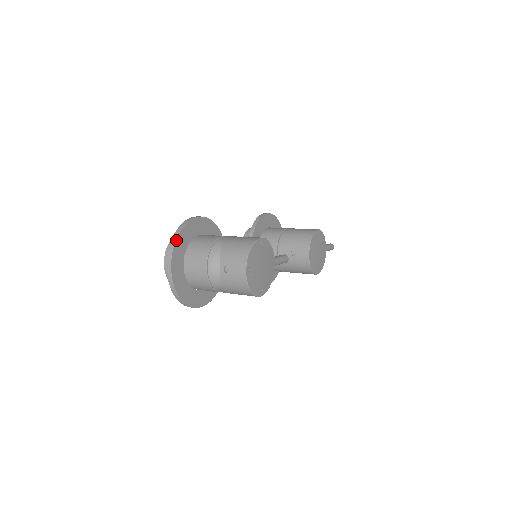
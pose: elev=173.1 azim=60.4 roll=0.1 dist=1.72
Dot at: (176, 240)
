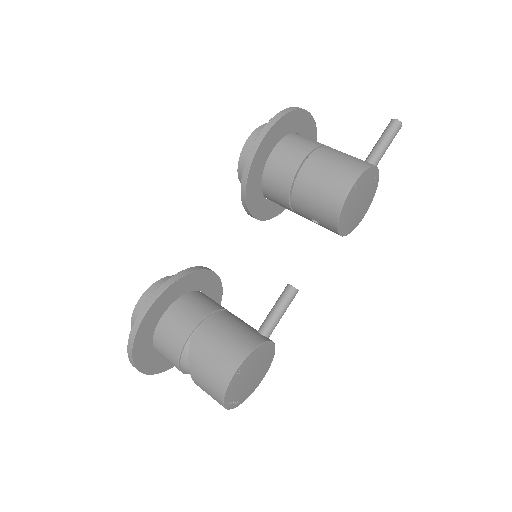
Dot at: (133, 361)
